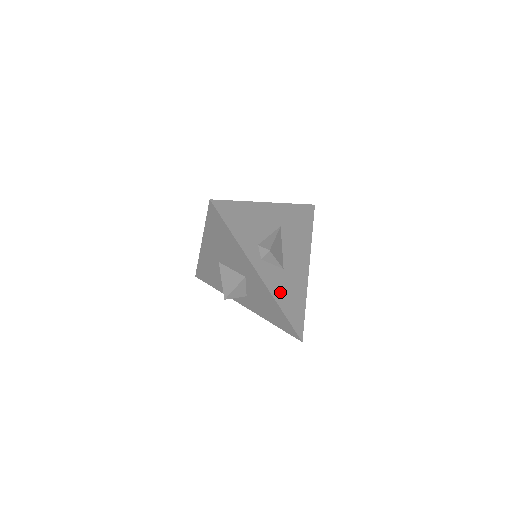
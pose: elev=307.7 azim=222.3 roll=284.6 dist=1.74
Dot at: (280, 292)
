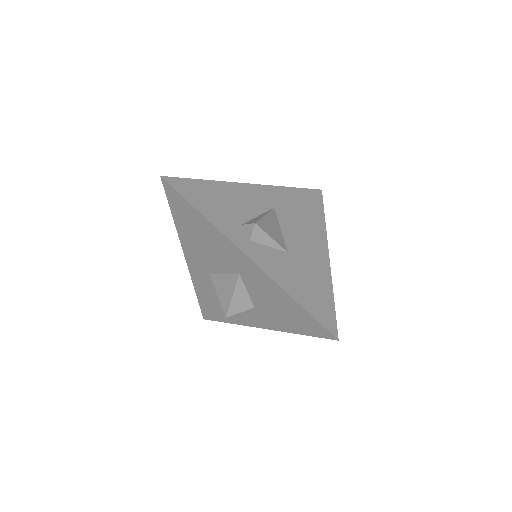
Dot at: (287, 278)
